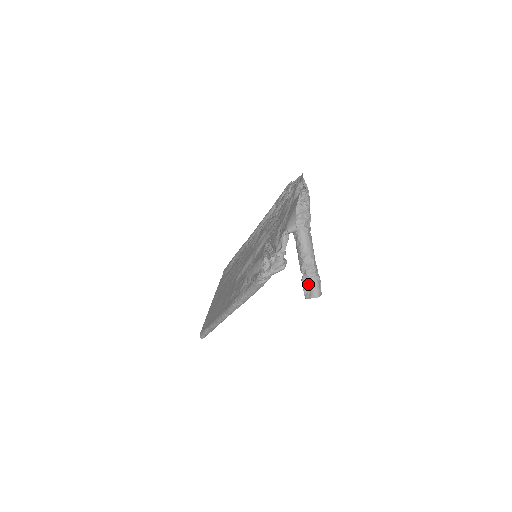
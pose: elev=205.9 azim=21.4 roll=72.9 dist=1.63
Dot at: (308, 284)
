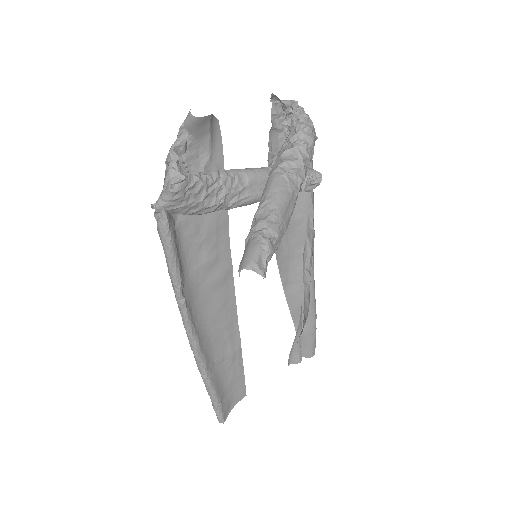
Dot at: (244, 250)
